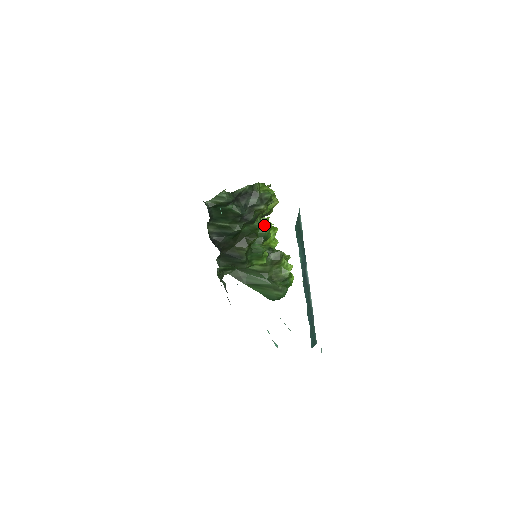
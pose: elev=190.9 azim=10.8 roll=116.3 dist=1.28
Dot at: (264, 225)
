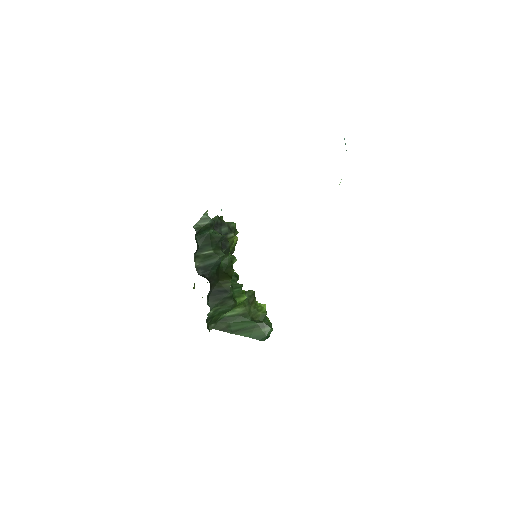
Dot at: occluded
